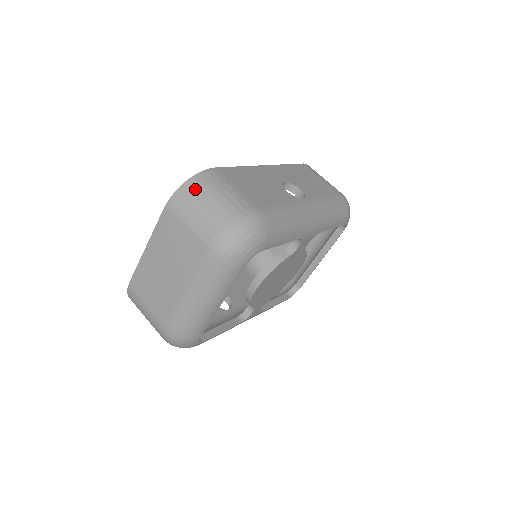
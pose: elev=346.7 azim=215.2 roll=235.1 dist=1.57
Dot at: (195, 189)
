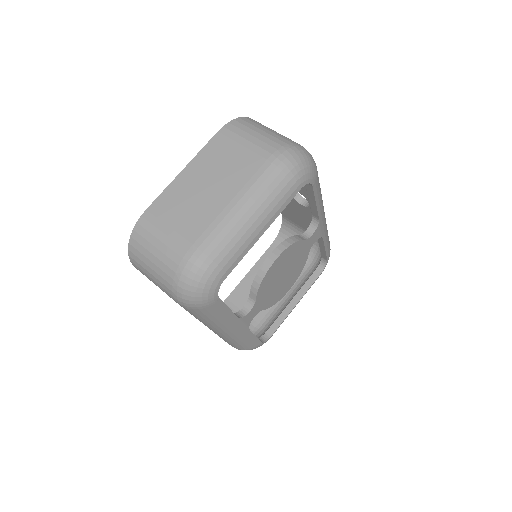
Dot at: (253, 122)
